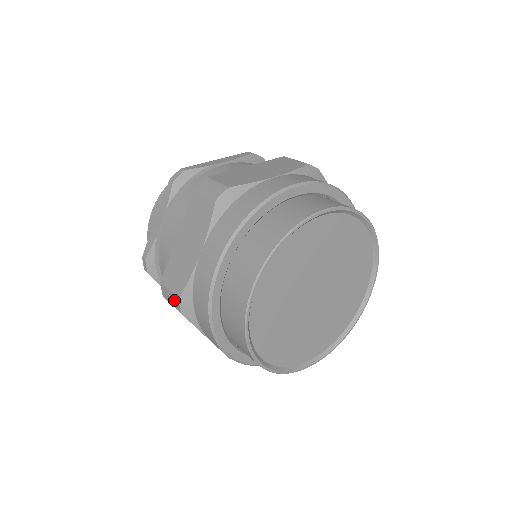
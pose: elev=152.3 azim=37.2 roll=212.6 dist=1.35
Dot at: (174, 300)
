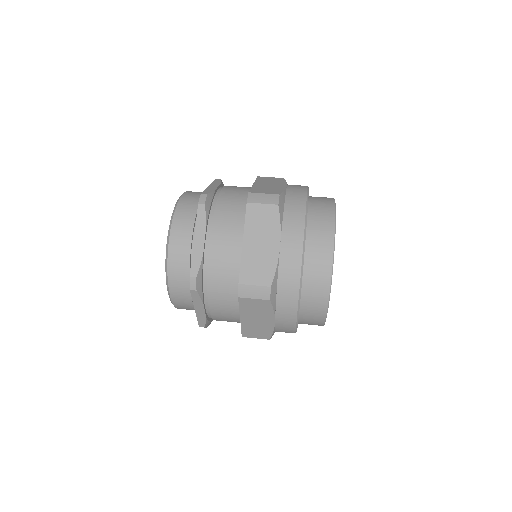
Dot at: (262, 292)
